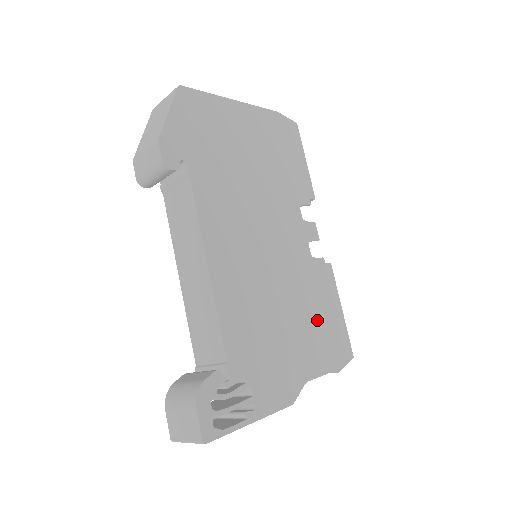
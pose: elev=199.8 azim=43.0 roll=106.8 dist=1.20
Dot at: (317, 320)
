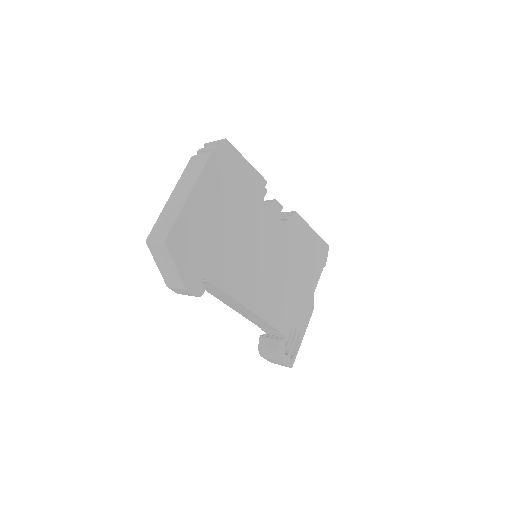
Dot at: (305, 256)
